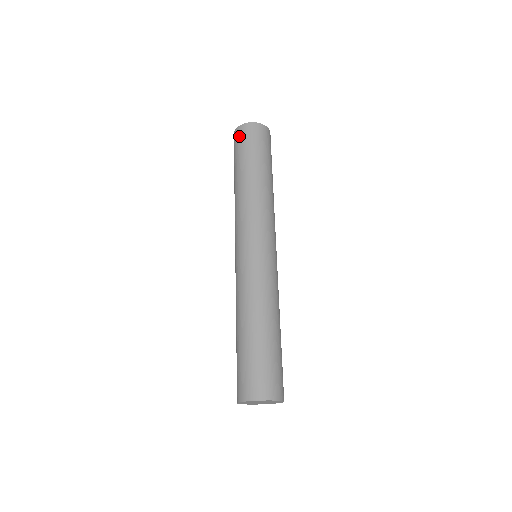
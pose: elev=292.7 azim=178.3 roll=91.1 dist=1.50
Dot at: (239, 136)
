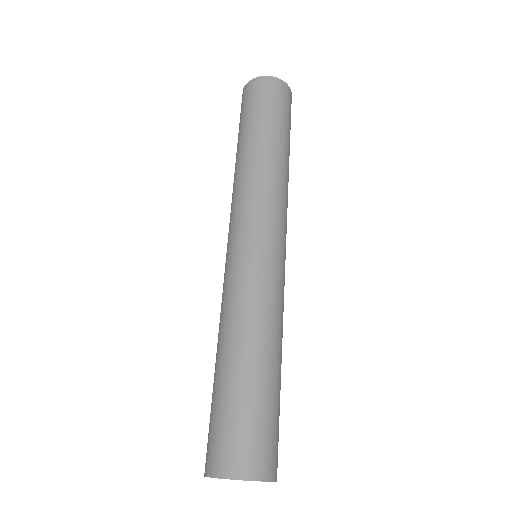
Dot at: (256, 90)
